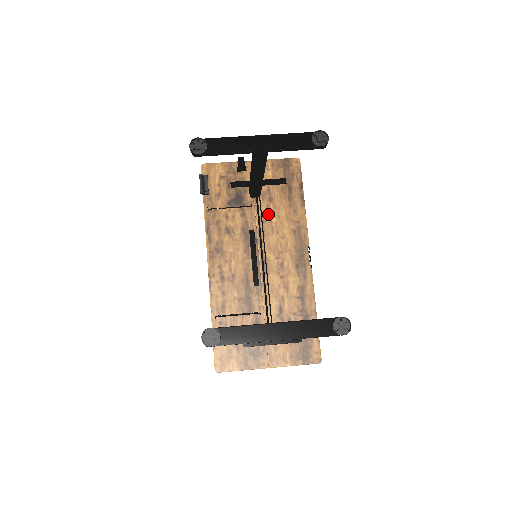
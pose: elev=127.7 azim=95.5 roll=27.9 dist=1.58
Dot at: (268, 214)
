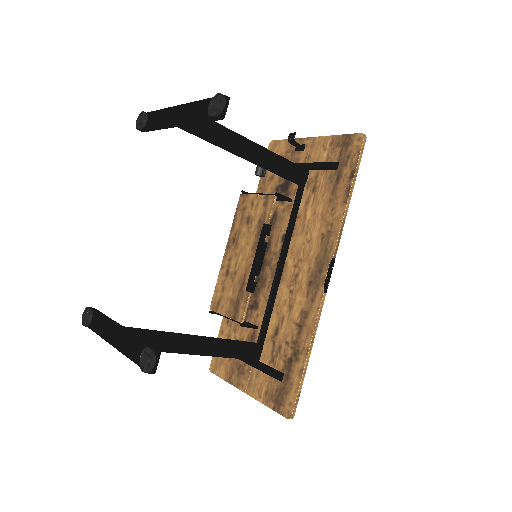
Dot at: (305, 208)
